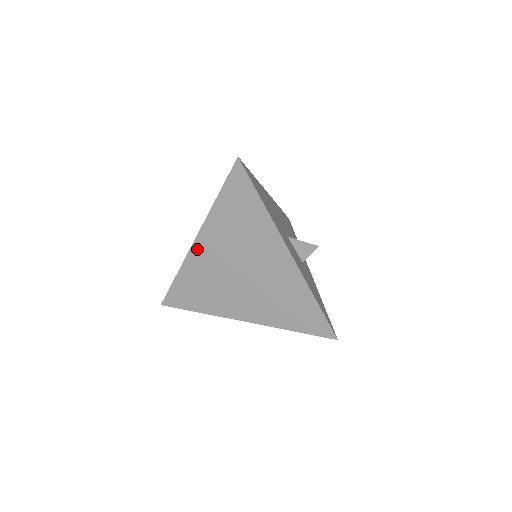
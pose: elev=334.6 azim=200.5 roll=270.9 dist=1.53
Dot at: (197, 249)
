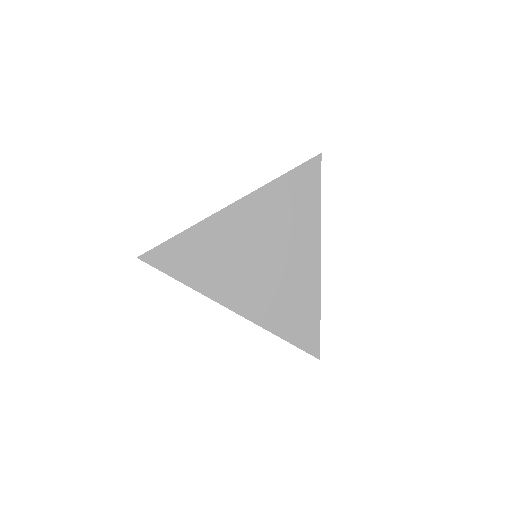
Dot at: (227, 214)
